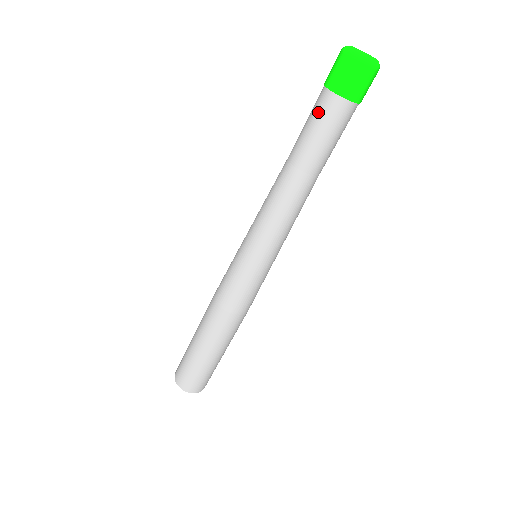
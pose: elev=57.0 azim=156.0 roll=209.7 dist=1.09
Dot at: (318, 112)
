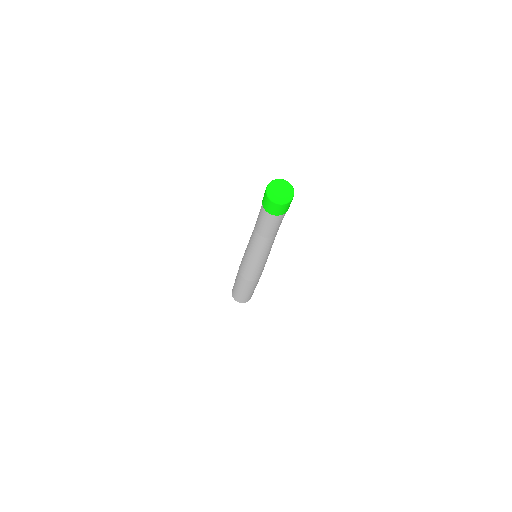
Dot at: (261, 212)
